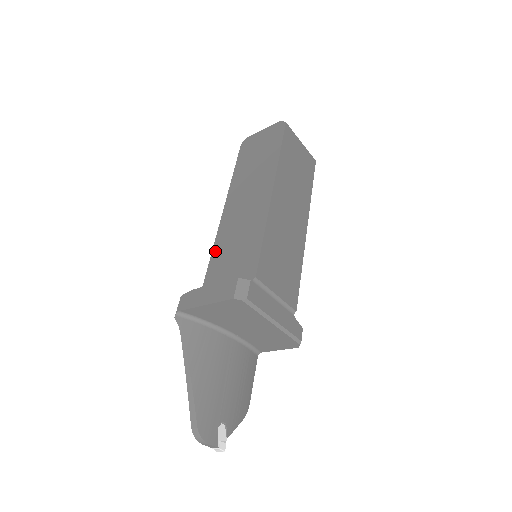
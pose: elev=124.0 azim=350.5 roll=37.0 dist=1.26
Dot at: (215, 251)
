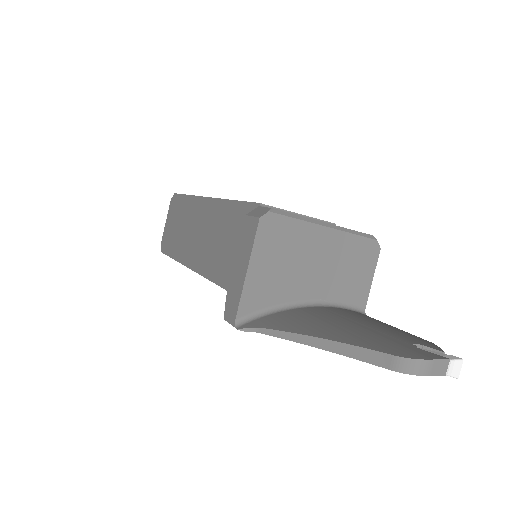
Dot at: (215, 277)
